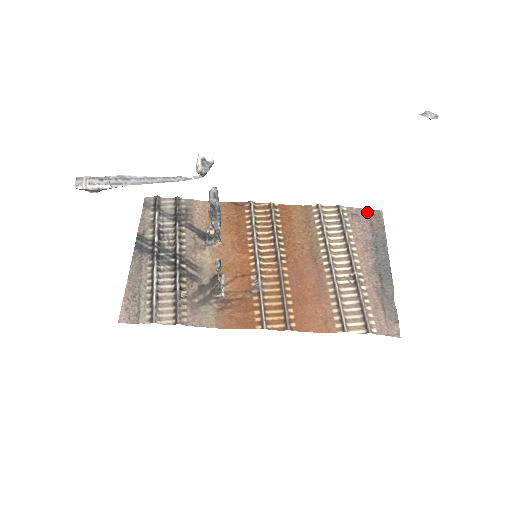
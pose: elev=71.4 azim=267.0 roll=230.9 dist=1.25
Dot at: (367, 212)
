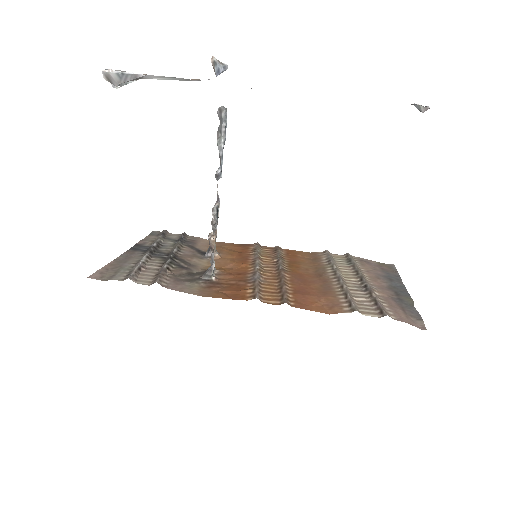
Dot at: (378, 263)
